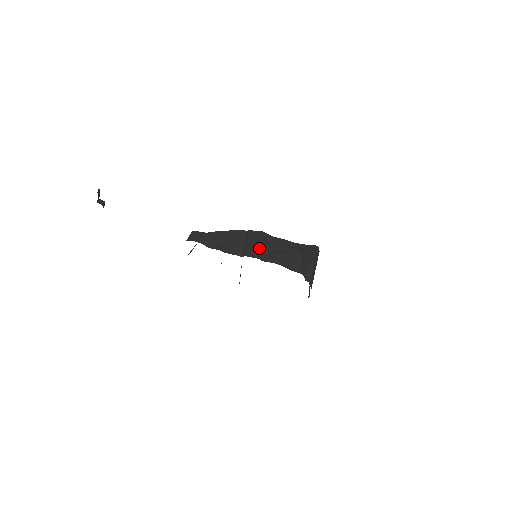
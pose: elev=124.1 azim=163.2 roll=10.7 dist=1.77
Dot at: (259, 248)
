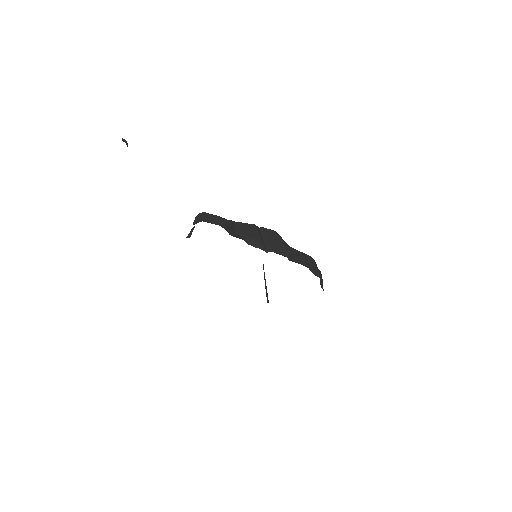
Dot at: (282, 247)
